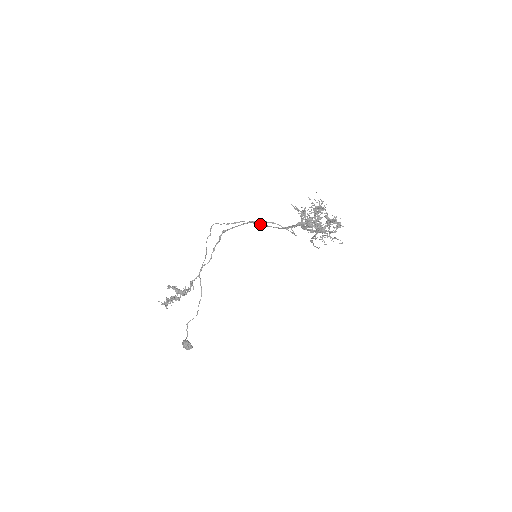
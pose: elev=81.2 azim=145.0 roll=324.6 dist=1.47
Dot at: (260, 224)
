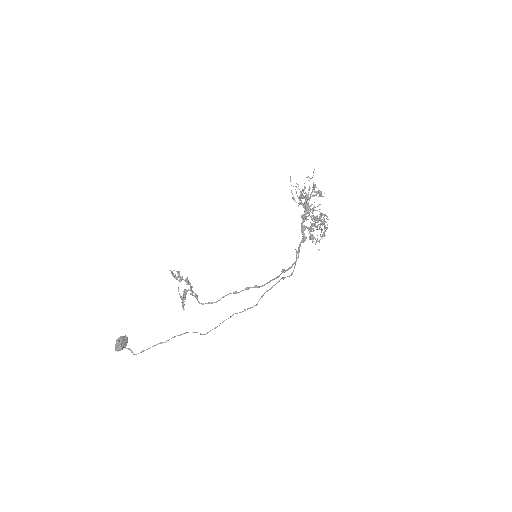
Dot at: occluded
